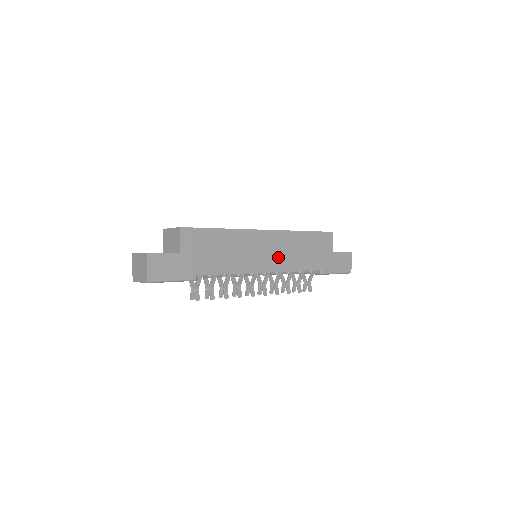
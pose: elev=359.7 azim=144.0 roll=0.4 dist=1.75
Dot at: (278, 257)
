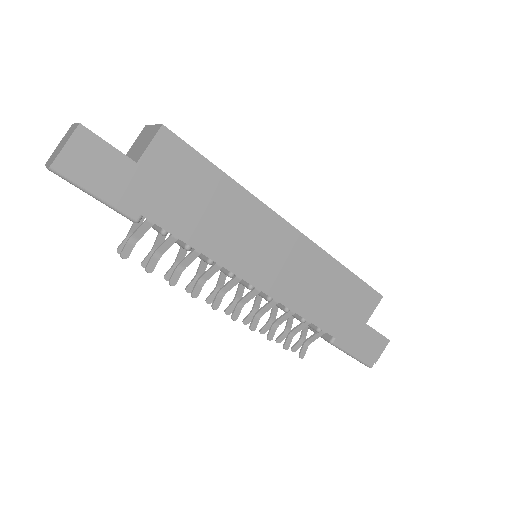
Dot at: (285, 277)
